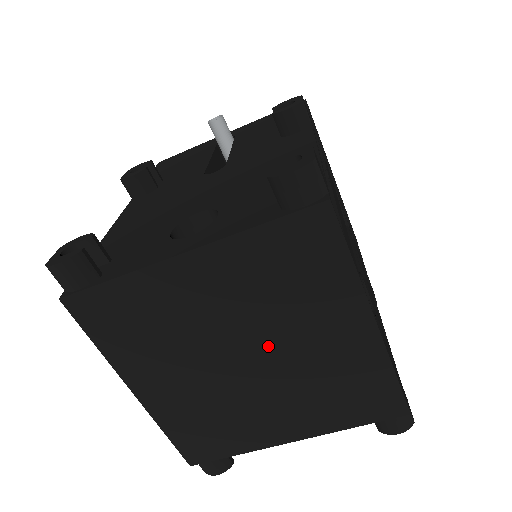
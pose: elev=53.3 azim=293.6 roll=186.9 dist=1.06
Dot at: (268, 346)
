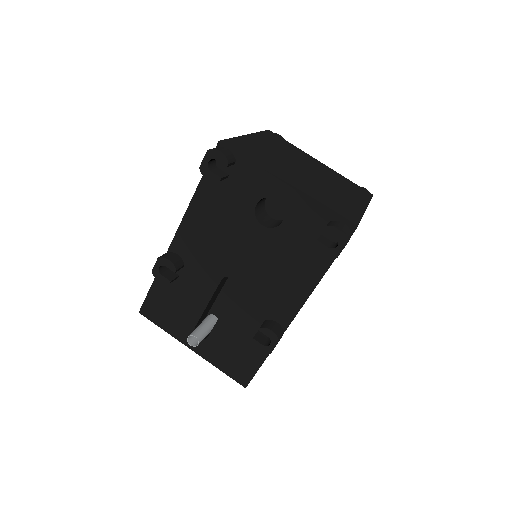
Dot at: (319, 178)
